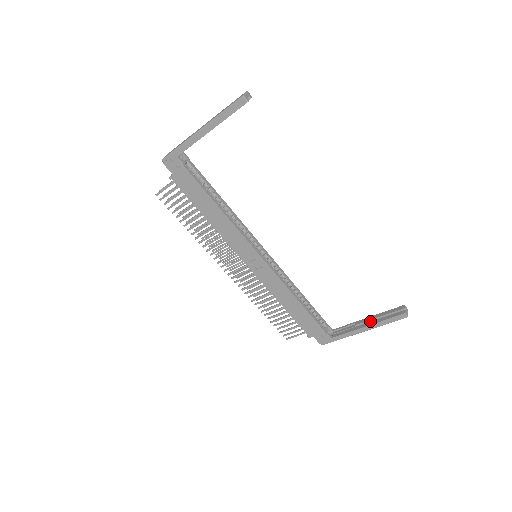
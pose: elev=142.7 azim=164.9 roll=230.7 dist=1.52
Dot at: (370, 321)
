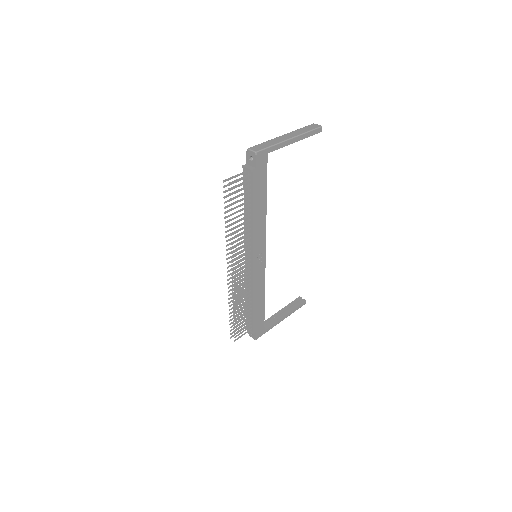
Dot at: (286, 311)
